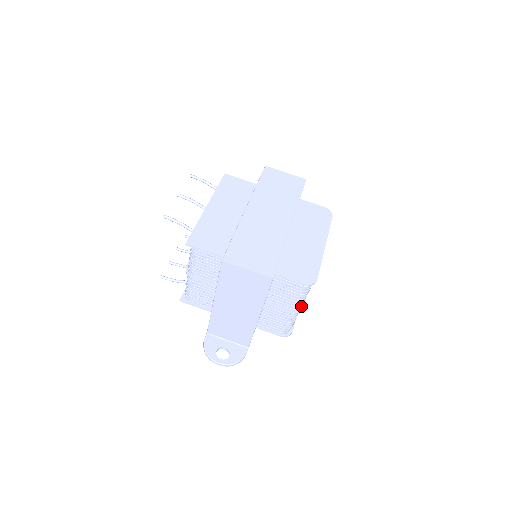
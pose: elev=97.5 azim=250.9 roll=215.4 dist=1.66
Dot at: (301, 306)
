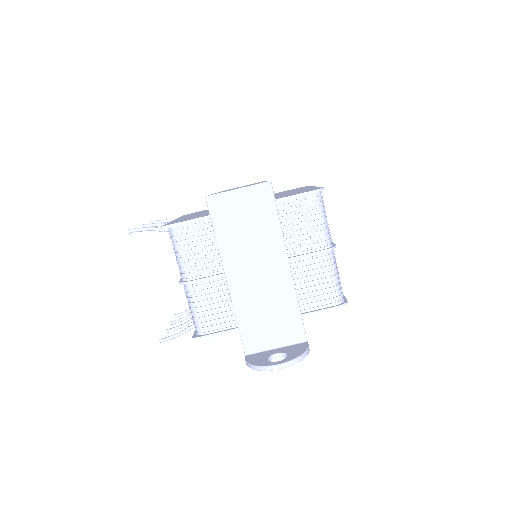
Dot at: (330, 240)
